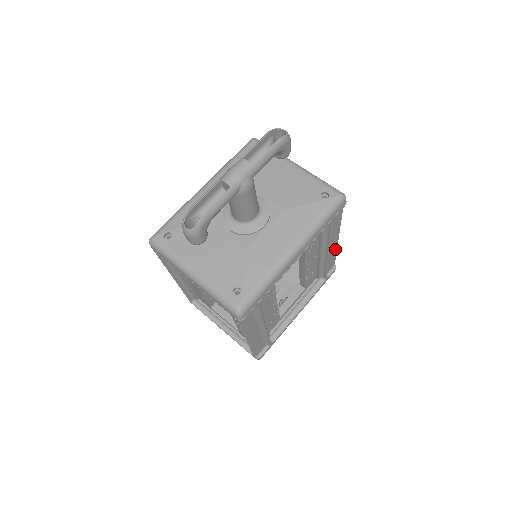
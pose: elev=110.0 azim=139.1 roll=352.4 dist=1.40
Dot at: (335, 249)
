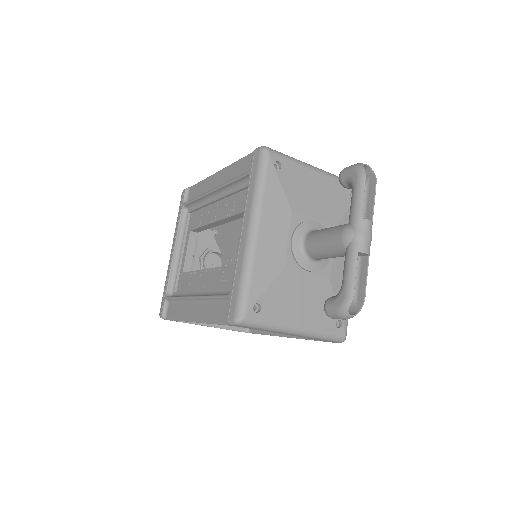
Dot at: occluded
